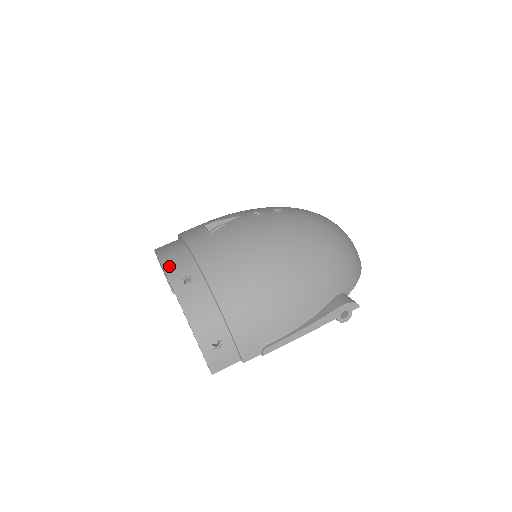
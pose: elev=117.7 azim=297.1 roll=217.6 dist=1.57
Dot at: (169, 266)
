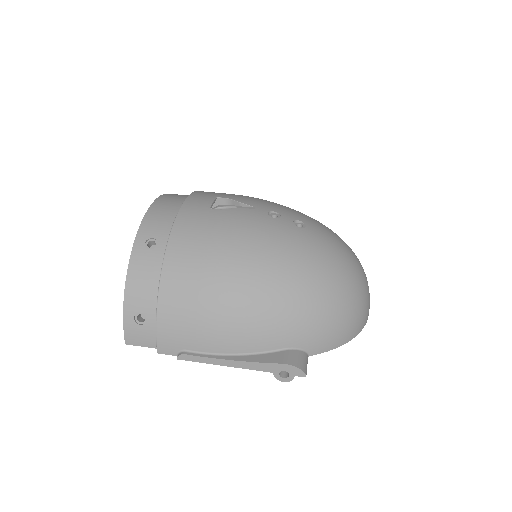
Dot at: (149, 219)
